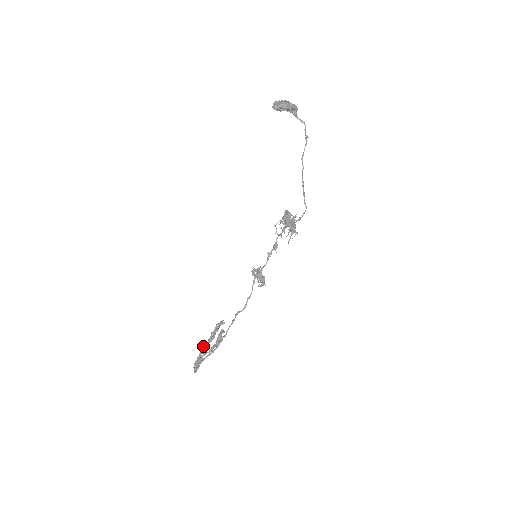
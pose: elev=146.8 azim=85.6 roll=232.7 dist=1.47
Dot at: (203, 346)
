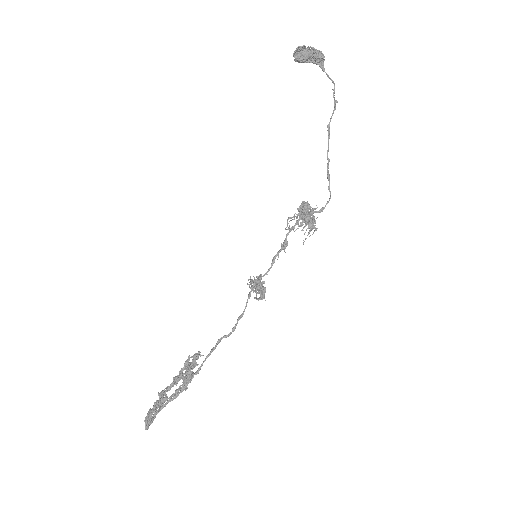
Dot at: occluded
